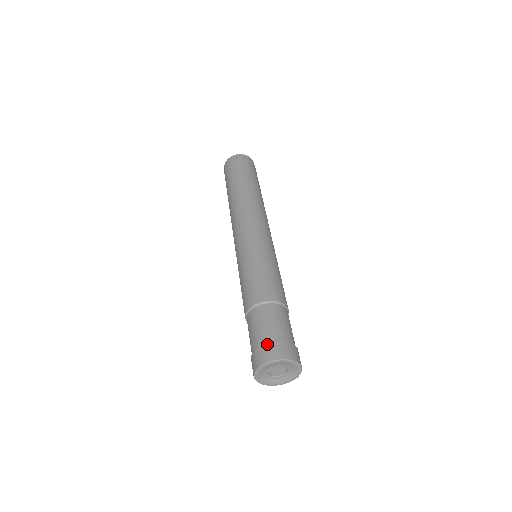
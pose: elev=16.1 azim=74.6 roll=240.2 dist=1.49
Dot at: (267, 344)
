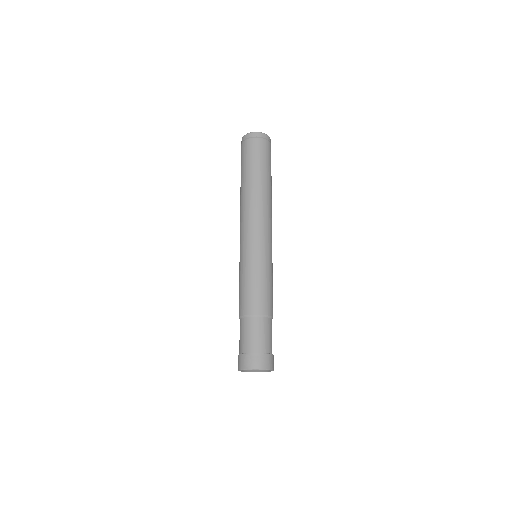
Dot at: (245, 354)
